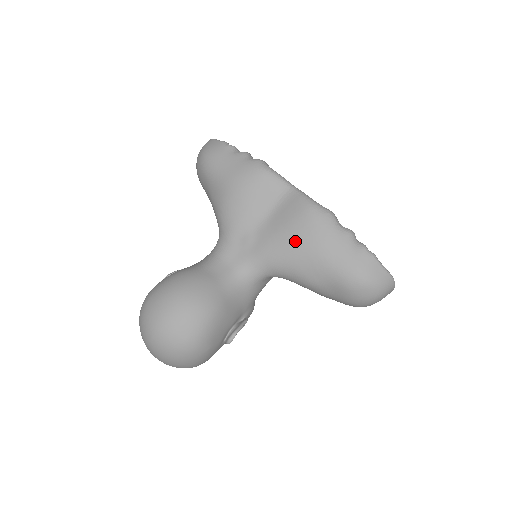
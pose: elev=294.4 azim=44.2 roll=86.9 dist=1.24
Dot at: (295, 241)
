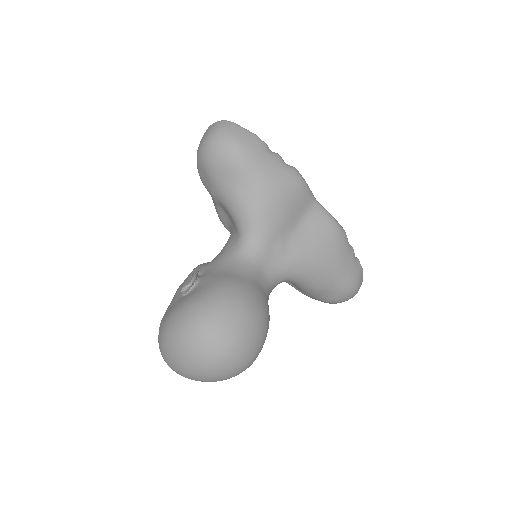
Dot at: (323, 255)
